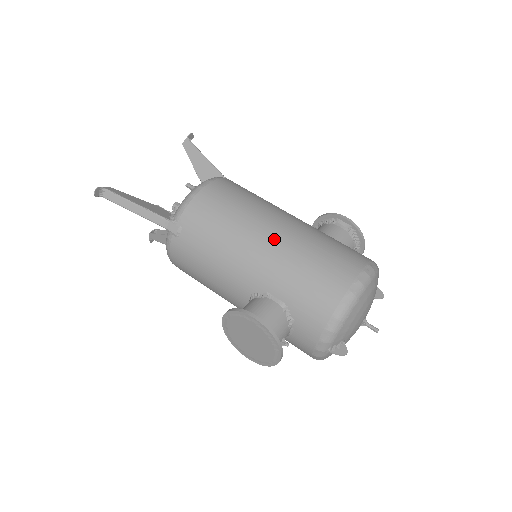
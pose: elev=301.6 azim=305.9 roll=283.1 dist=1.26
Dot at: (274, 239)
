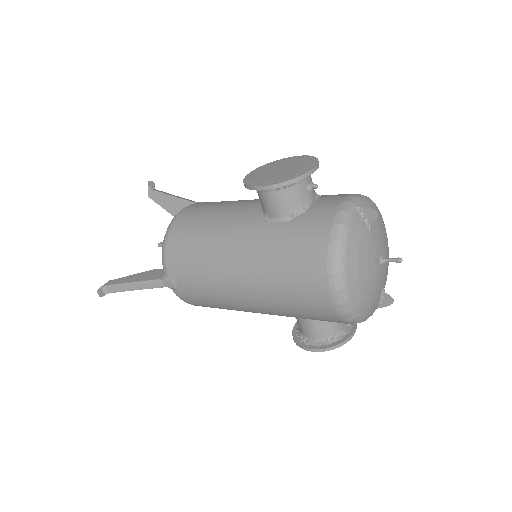
Dot at: occluded
